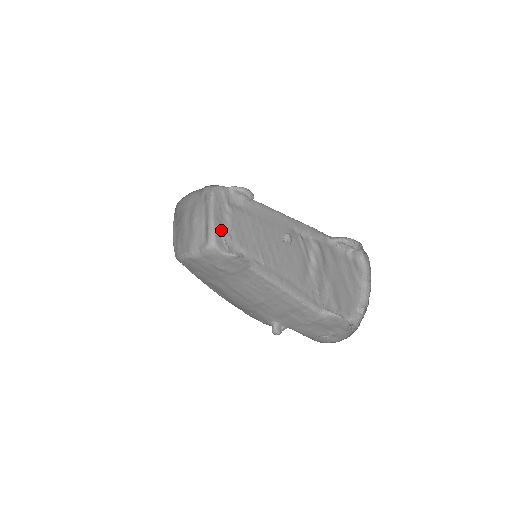
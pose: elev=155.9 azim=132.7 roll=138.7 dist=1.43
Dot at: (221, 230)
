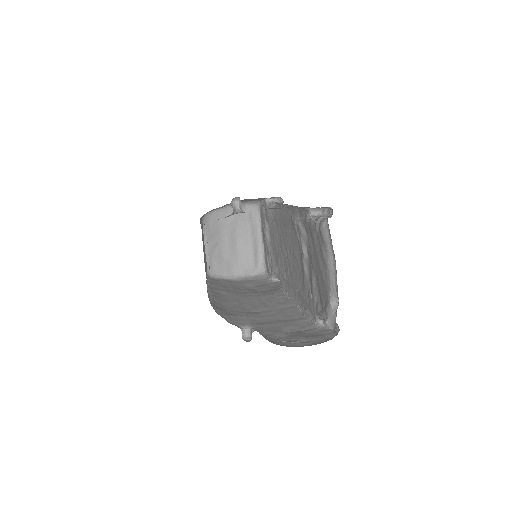
Dot at: (267, 252)
